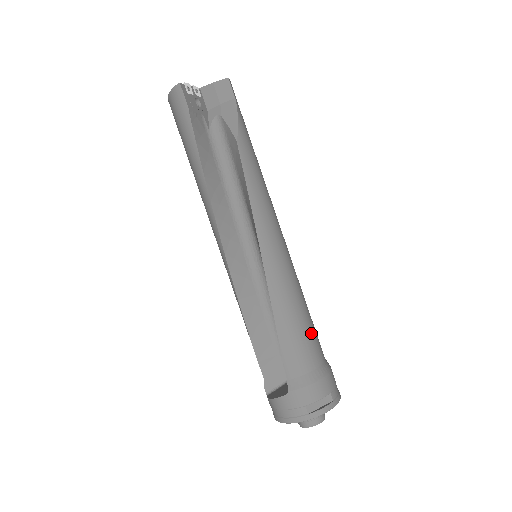
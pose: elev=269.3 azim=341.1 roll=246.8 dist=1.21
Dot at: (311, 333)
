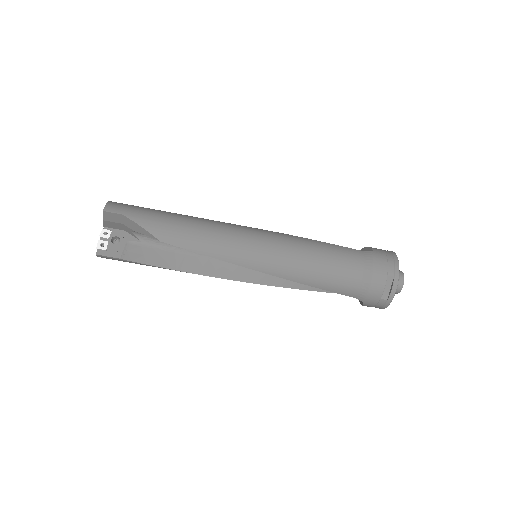
Dot at: (336, 262)
